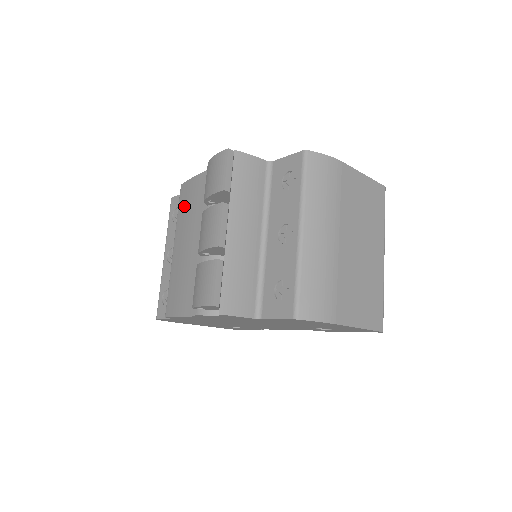
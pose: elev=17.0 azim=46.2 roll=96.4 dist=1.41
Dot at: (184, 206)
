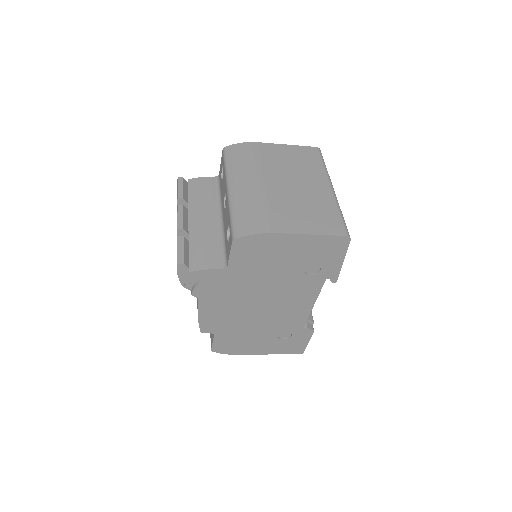
Dot at: occluded
